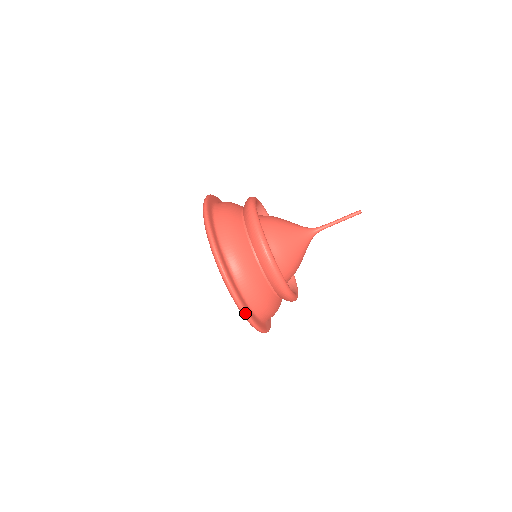
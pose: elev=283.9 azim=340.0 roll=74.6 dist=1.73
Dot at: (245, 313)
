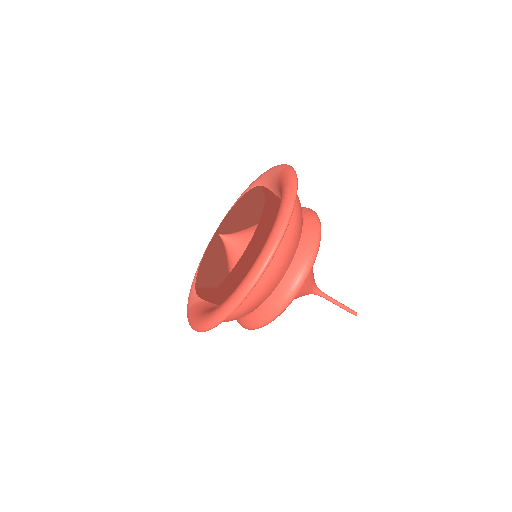
Dot at: (206, 330)
